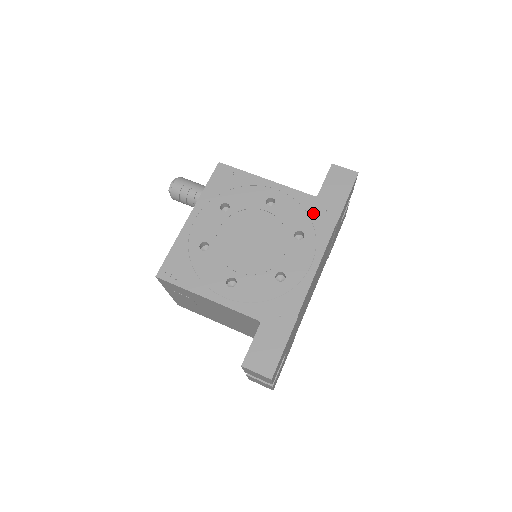
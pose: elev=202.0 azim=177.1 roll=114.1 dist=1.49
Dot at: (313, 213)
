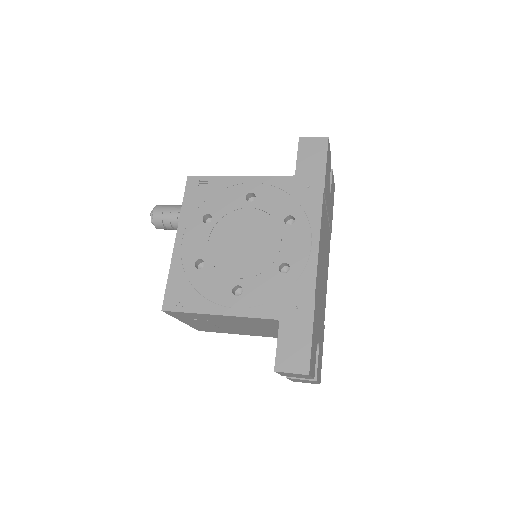
Dot at: (296, 193)
